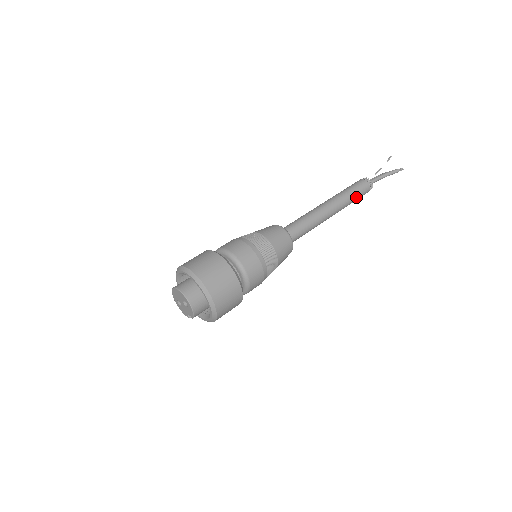
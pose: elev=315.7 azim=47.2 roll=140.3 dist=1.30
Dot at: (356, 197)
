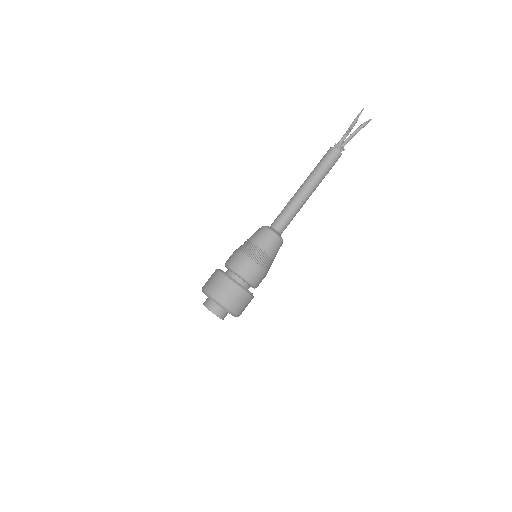
Dot at: occluded
